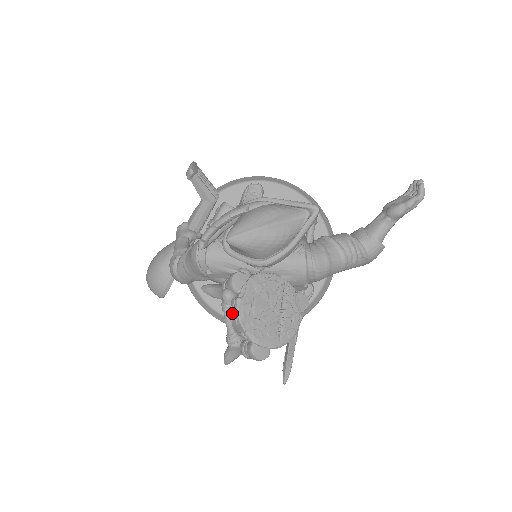
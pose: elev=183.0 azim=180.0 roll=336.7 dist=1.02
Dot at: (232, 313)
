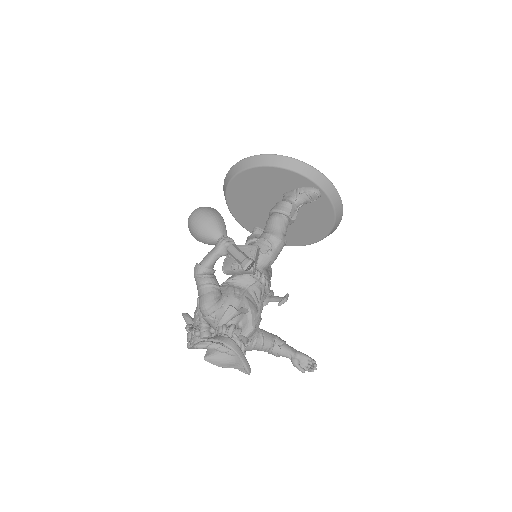
Dot at: (193, 338)
